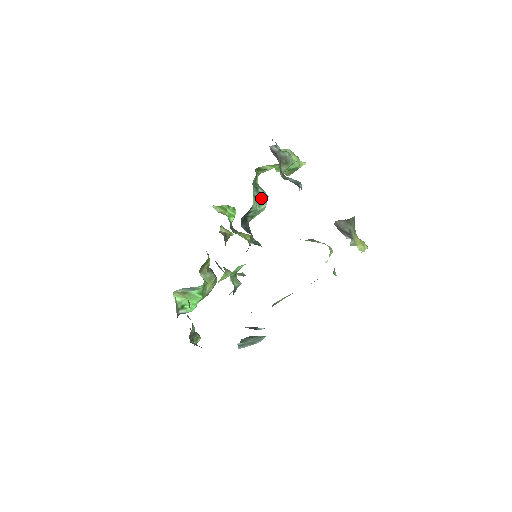
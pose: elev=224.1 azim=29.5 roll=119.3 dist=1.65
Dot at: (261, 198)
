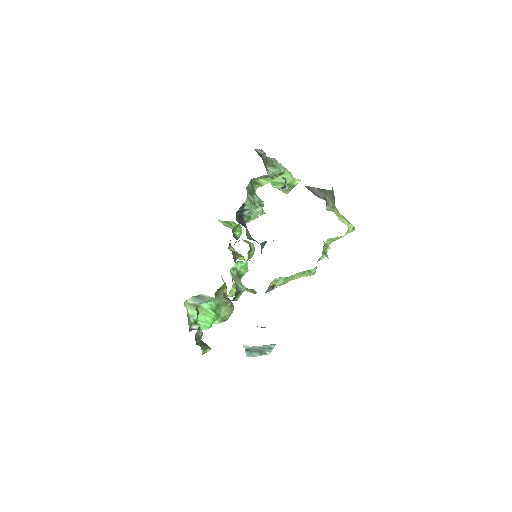
Dot at: (256, 202)
